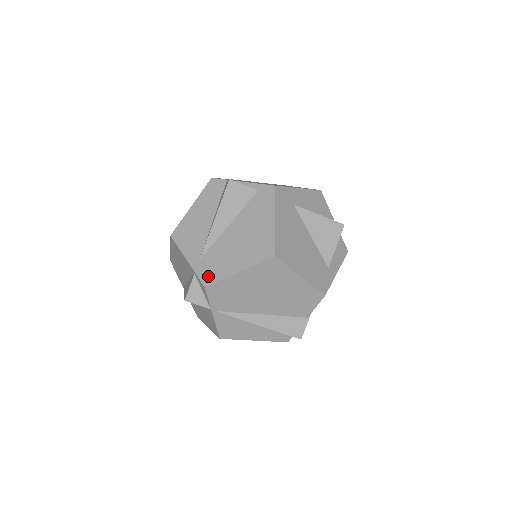
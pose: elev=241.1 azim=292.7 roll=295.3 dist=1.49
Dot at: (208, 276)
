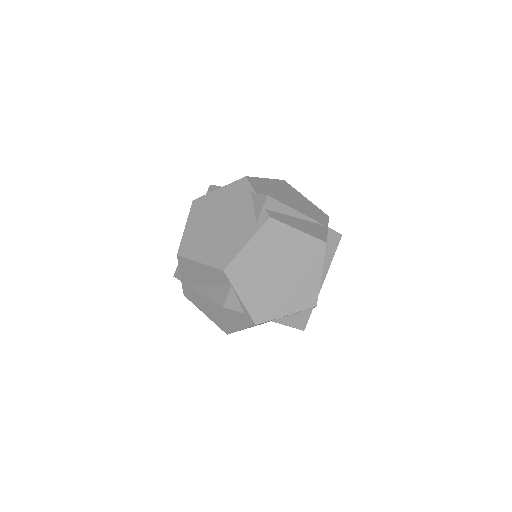
Dot at: (188, 295)
